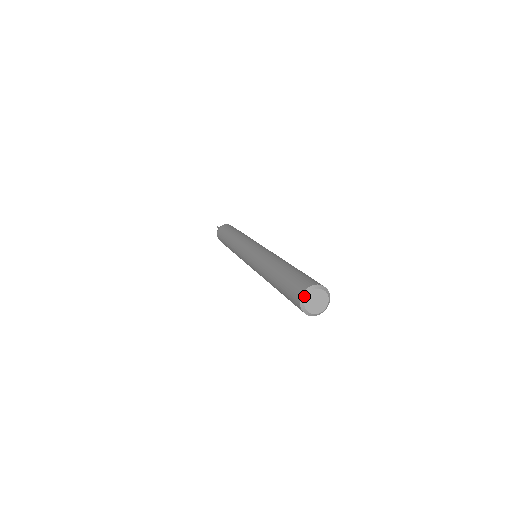
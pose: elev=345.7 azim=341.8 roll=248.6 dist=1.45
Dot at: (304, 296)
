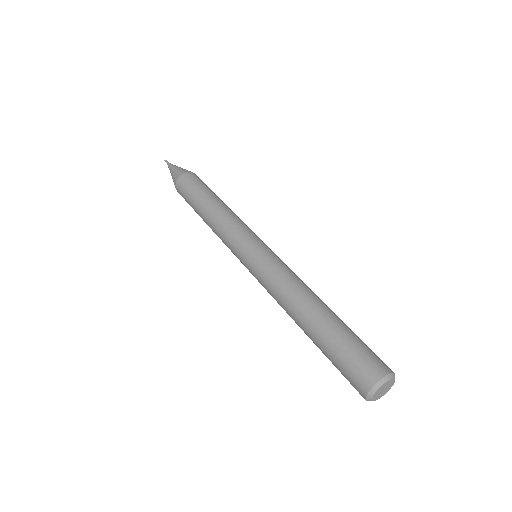
Dot at: (383, 381)
